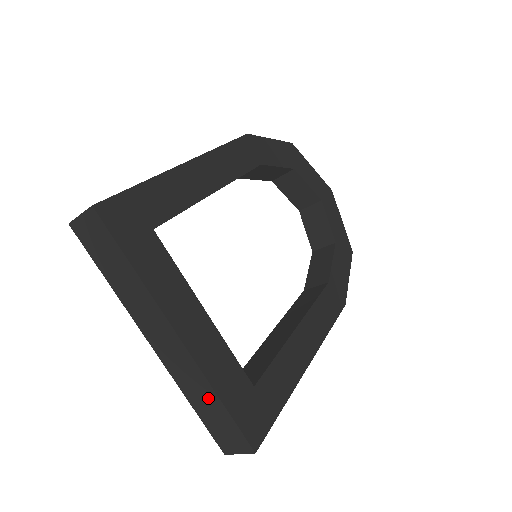
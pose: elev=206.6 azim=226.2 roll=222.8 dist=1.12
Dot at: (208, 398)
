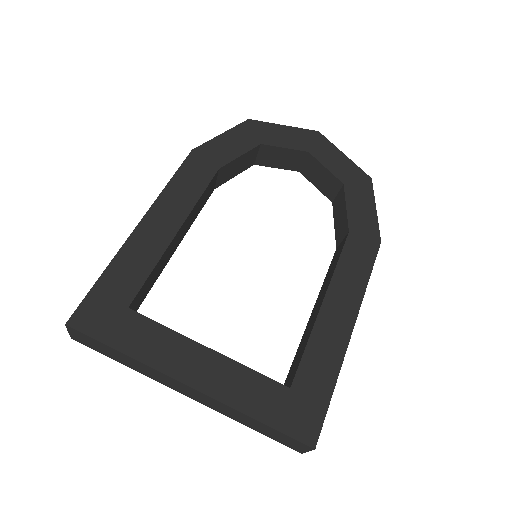
Dot at: (249, 420)
